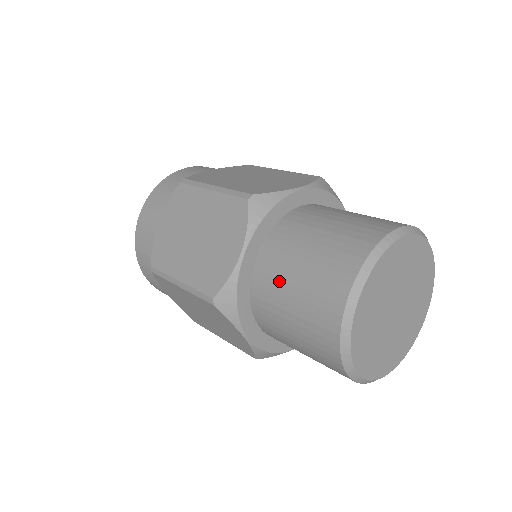
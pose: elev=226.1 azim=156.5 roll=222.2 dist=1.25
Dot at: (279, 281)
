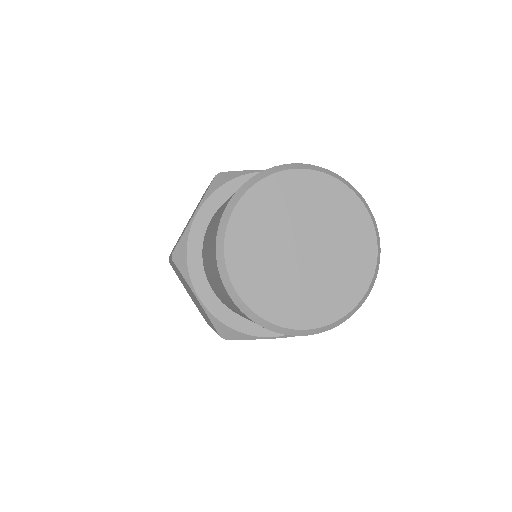
Dot at: (210, 227)
